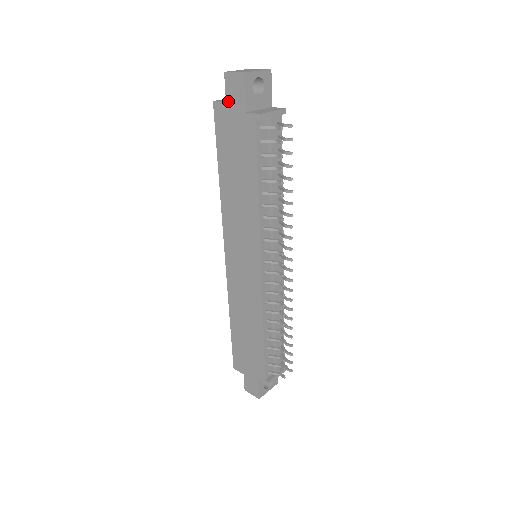
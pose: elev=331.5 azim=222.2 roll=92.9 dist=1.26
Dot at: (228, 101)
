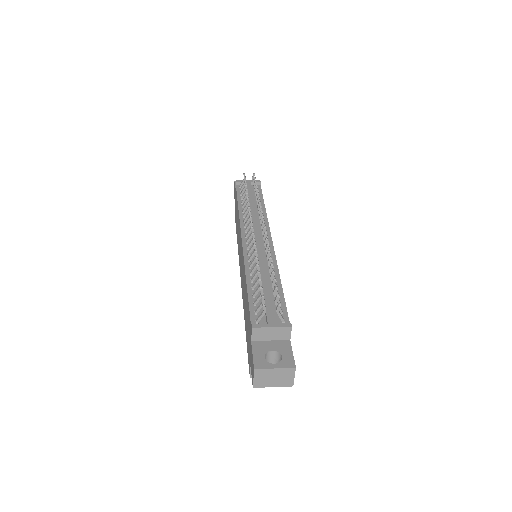
Dot at: occluded
